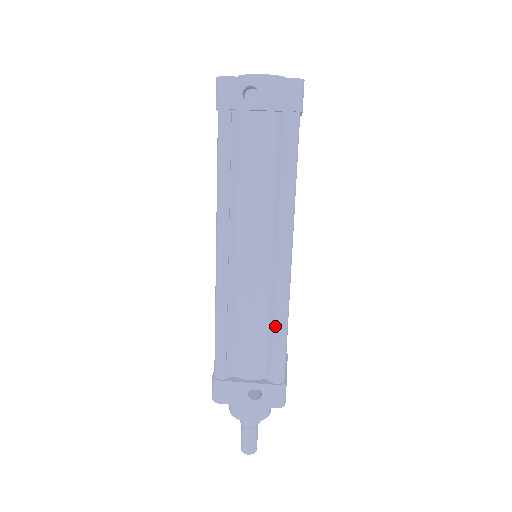
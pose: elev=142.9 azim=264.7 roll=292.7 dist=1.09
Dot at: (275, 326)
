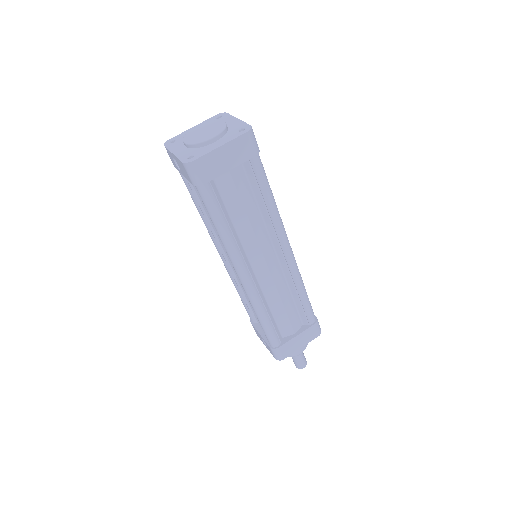
Dot at: occluded
